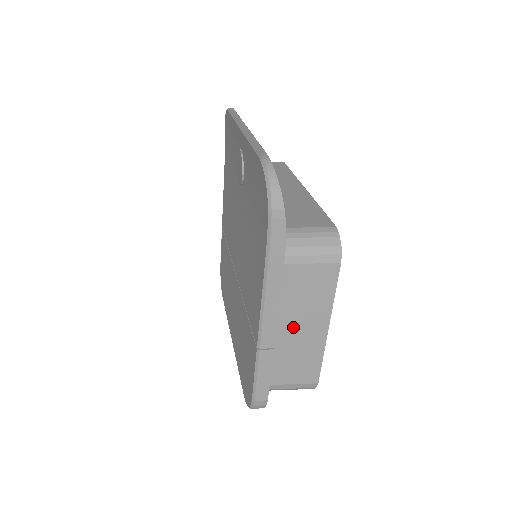
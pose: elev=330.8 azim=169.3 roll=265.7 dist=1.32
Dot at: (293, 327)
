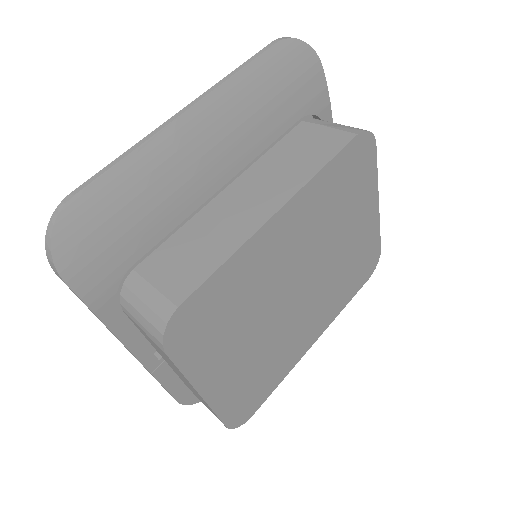
Dot at: occluded
